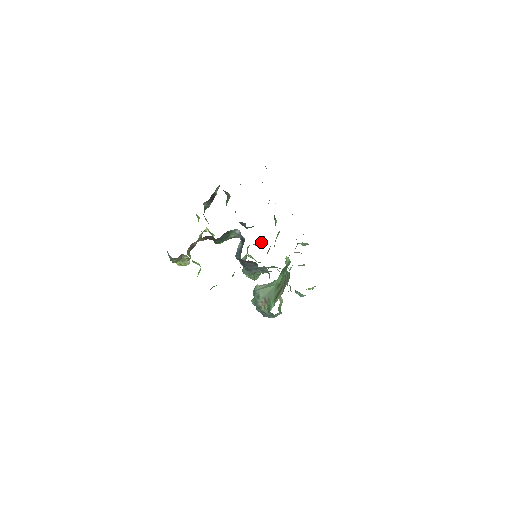
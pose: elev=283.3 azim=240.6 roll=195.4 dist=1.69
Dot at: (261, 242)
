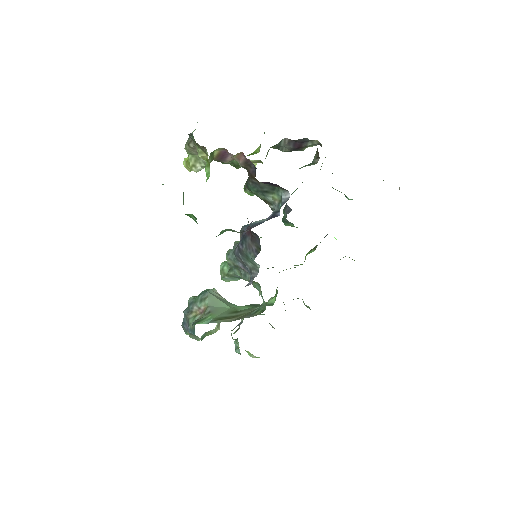
Dot at: occluded
